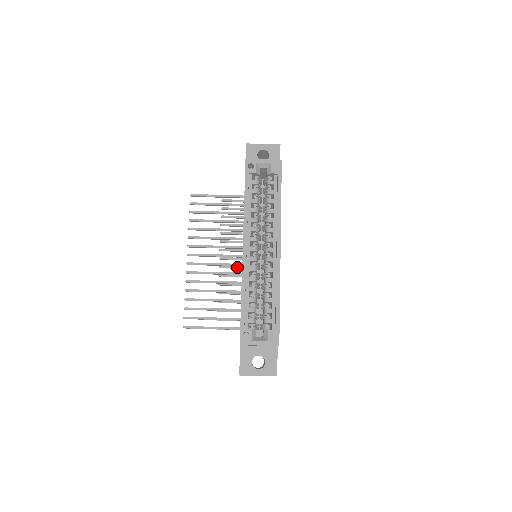
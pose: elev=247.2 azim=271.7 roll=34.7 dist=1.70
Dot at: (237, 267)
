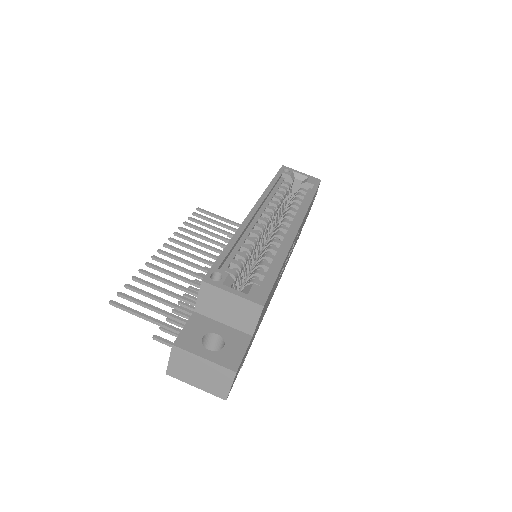
Dot at: occluded
